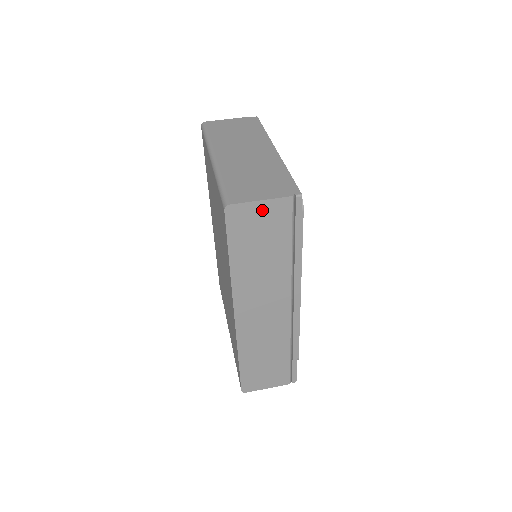
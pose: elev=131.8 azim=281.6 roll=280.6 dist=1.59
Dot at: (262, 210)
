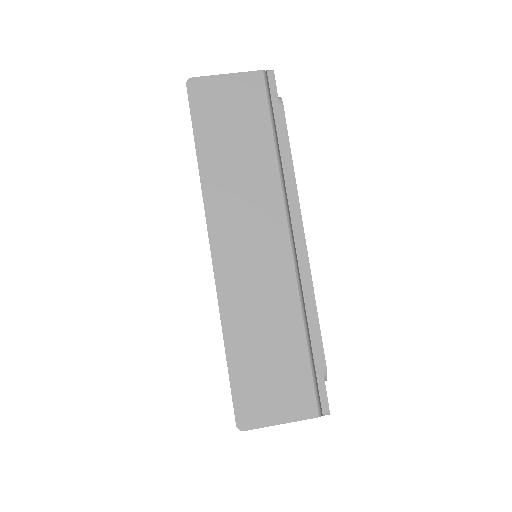
Dot at: (230, 86)
